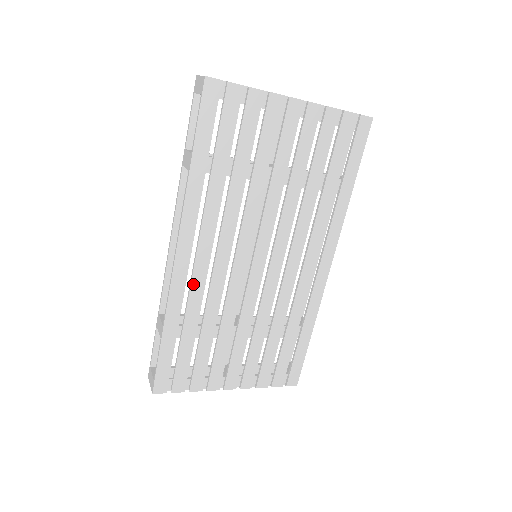
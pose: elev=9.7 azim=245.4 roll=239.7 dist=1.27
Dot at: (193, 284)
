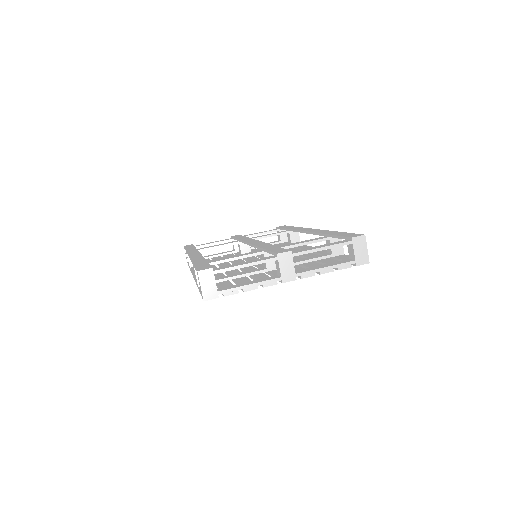
Dot at: occluded
